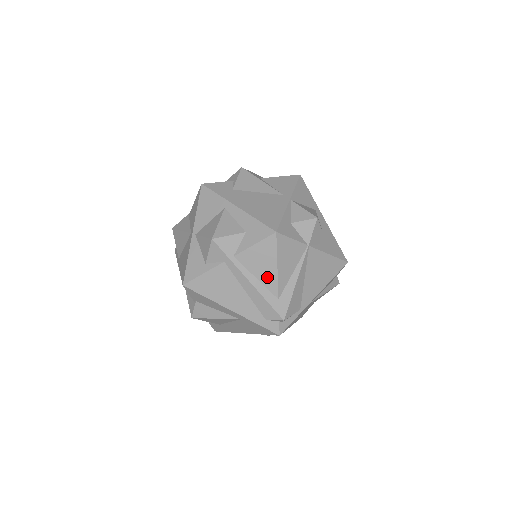
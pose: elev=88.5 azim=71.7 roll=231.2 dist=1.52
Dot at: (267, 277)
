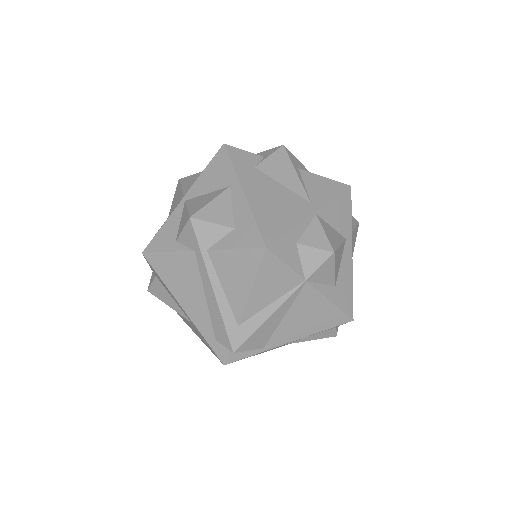
Dot at: (235, 294)
